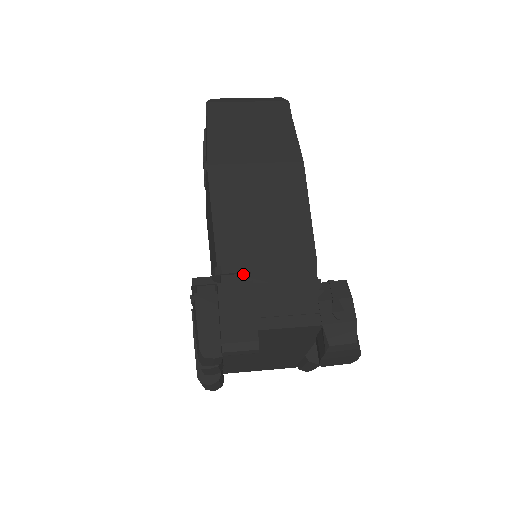
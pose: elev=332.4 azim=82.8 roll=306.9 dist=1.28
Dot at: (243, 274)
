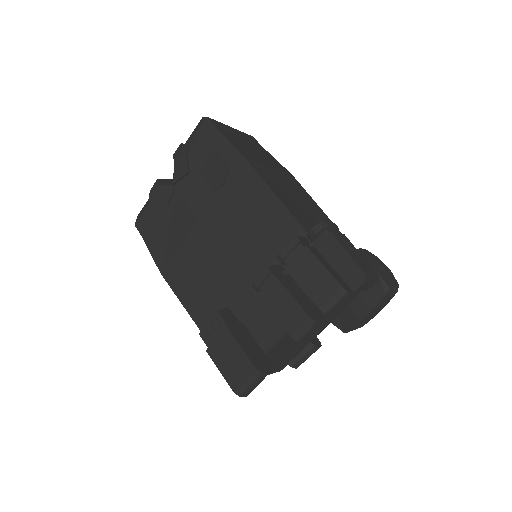
Dot at: (335, 230)
